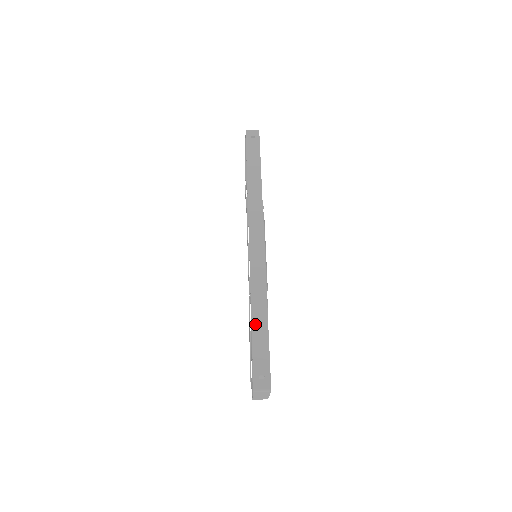
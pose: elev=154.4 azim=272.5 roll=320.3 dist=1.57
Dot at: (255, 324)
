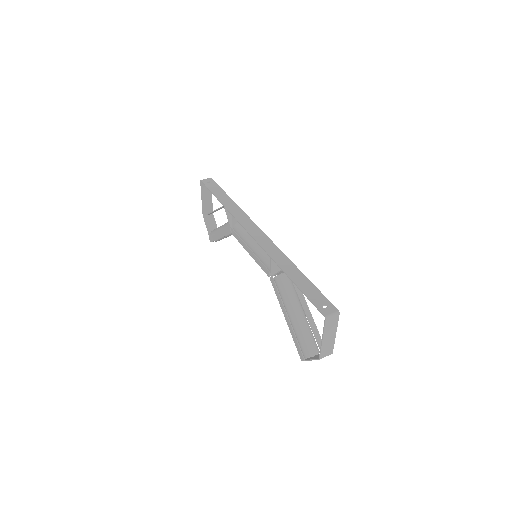
Dot at: (293, 277)
